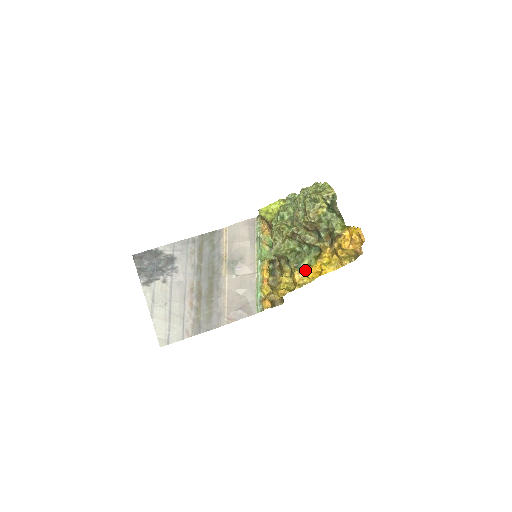
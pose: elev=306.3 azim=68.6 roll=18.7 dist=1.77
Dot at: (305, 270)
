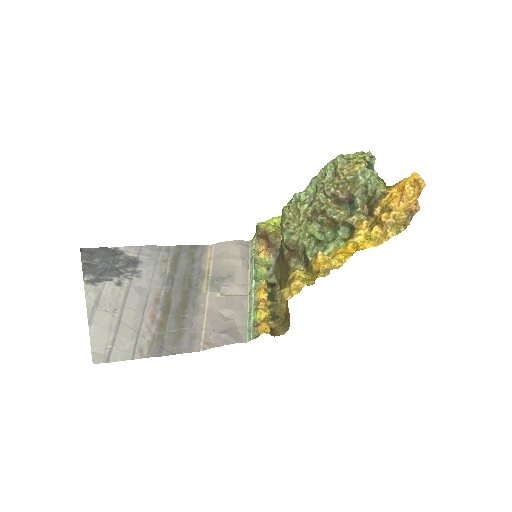
Dot at: (331, 253)
